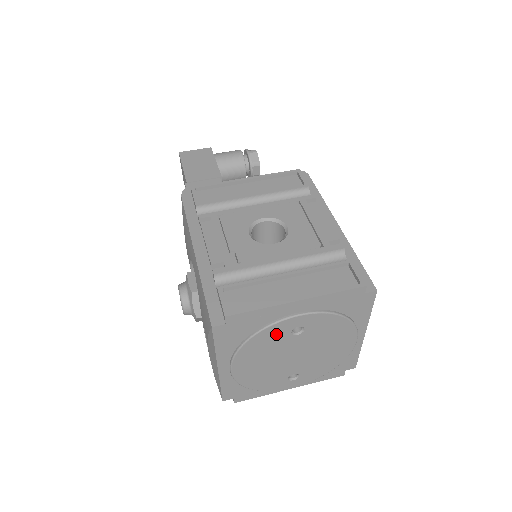
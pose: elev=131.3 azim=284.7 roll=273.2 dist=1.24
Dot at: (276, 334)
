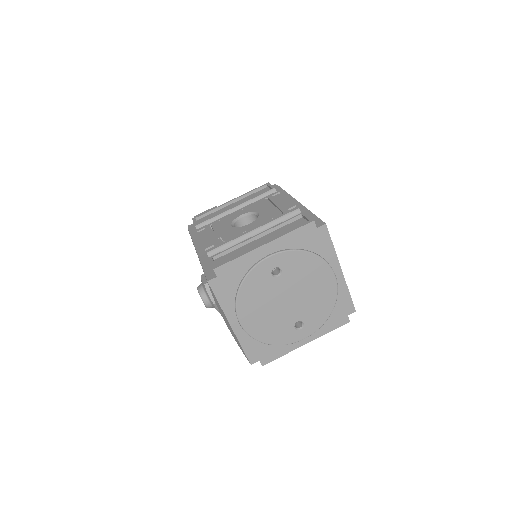
Dot at: (260, 278)
